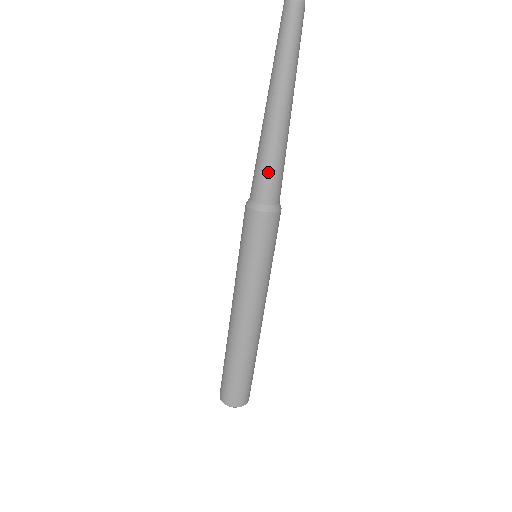
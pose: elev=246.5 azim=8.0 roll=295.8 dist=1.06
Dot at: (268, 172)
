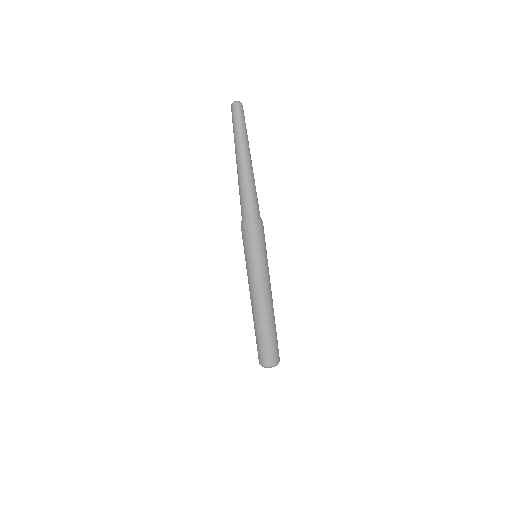
Dot at: (252, 200)
